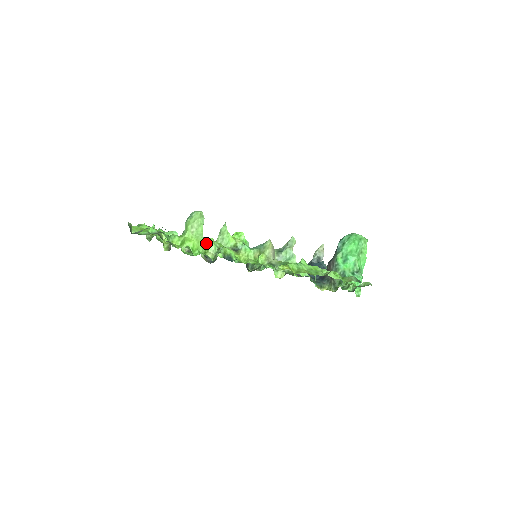
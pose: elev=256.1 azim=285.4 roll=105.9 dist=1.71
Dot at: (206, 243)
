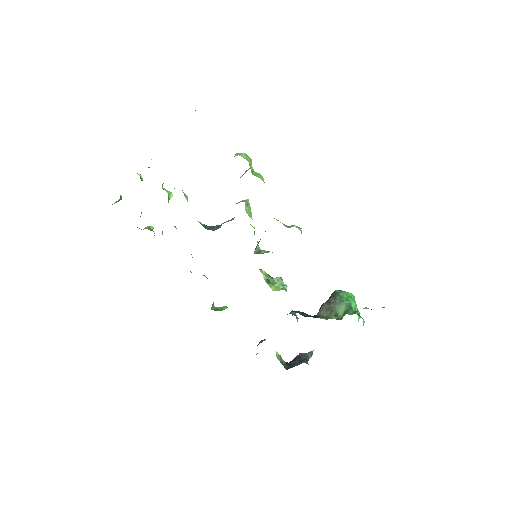
Dot at: (256, 173)
